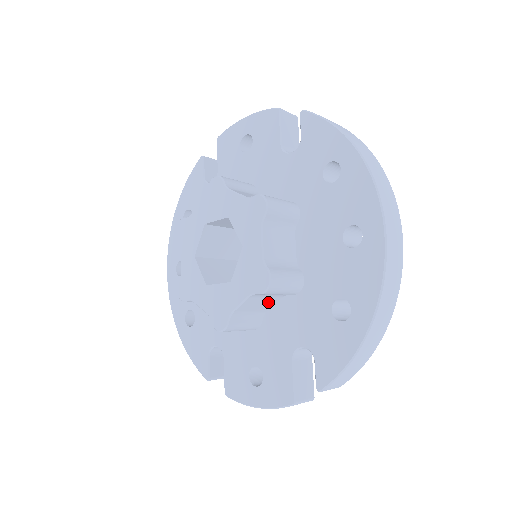
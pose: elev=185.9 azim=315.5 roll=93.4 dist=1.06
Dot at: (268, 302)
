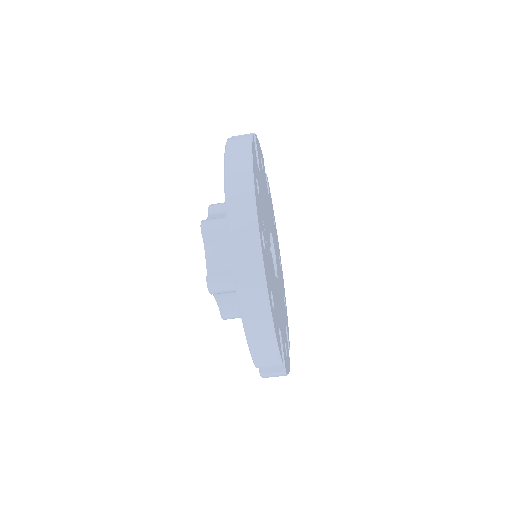
Dot at: occluded
